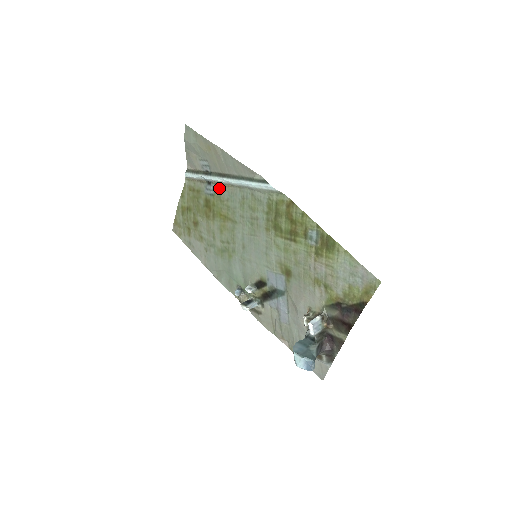
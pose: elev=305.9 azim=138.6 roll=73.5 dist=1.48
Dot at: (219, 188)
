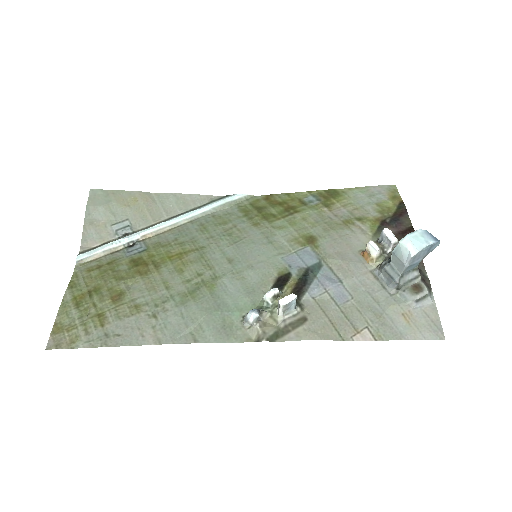
Dot at: (154, 239)
